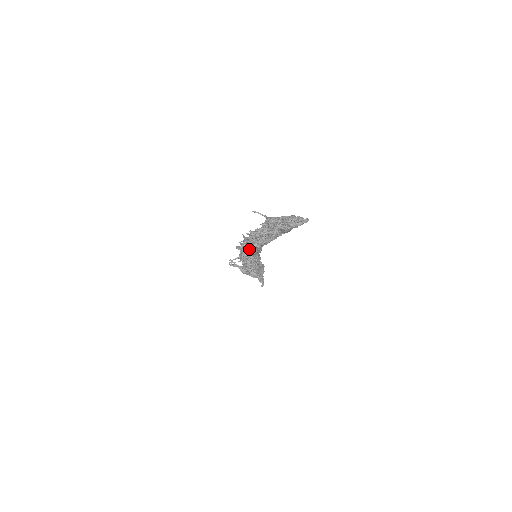
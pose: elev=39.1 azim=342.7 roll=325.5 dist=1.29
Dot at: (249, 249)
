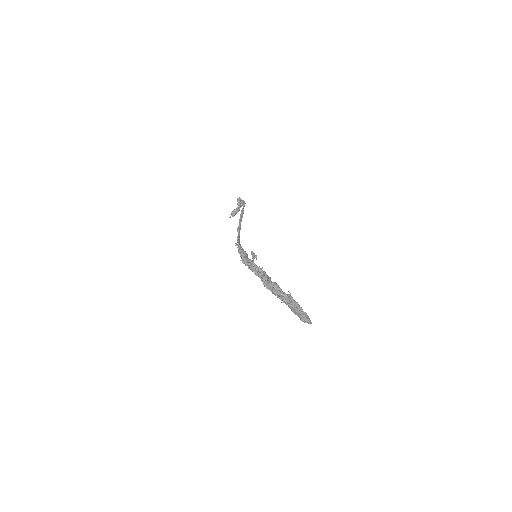
Dot at: occluded
